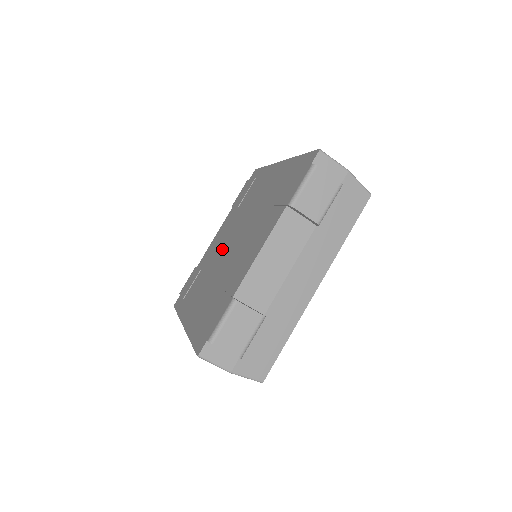
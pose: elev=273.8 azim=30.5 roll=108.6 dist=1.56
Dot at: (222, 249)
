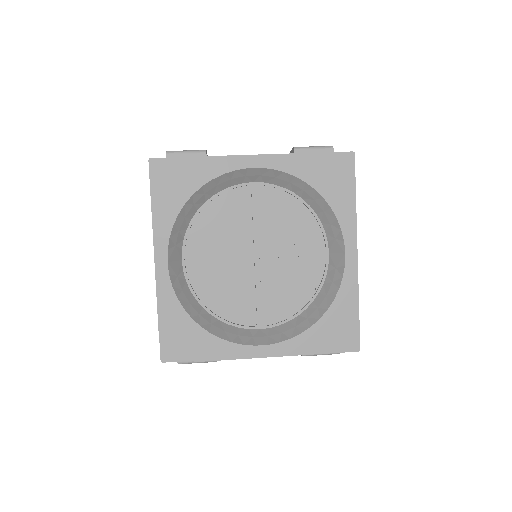
Dot at: occluded
